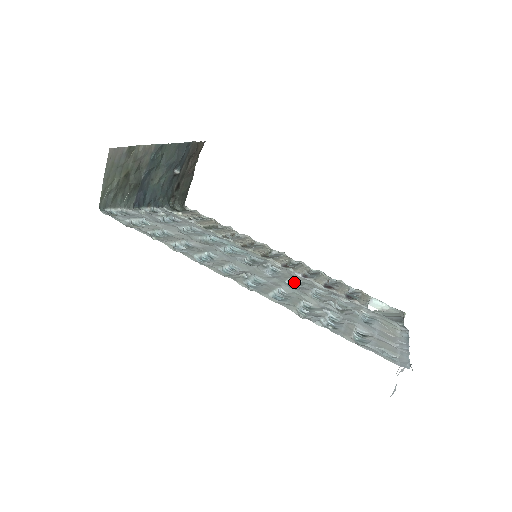
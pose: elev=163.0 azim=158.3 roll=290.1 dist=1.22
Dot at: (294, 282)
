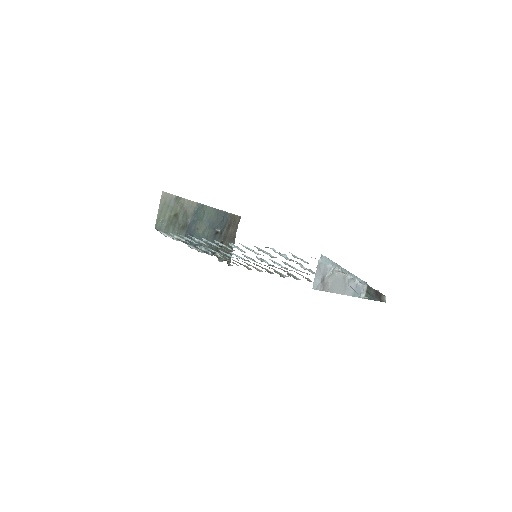
Dot at: occluded
